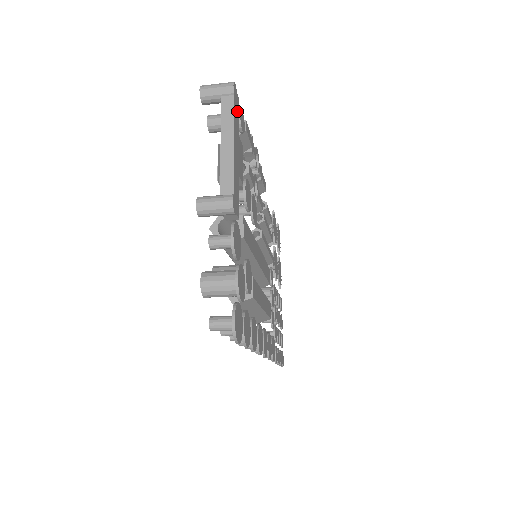
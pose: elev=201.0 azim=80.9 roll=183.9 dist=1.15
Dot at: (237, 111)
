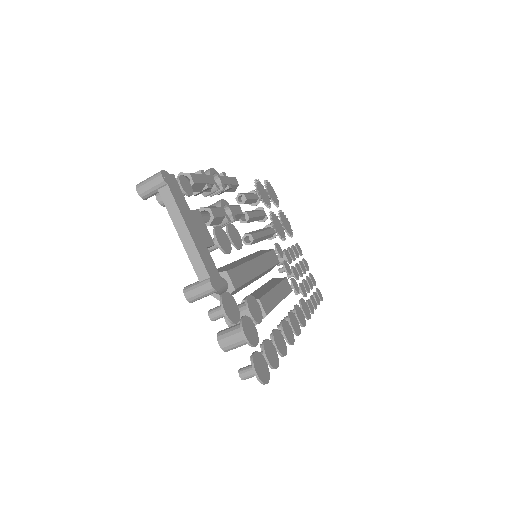
Dot at: (177, 191)
